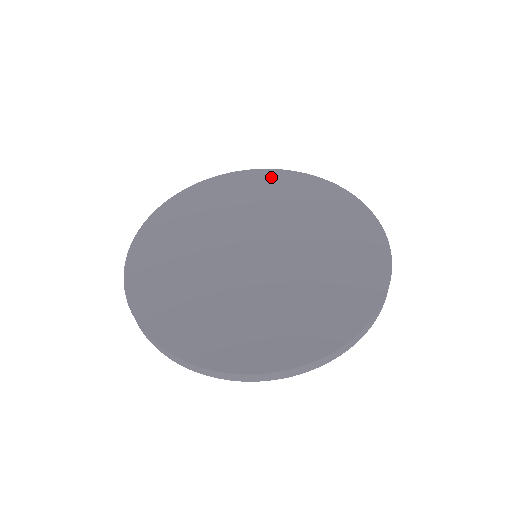
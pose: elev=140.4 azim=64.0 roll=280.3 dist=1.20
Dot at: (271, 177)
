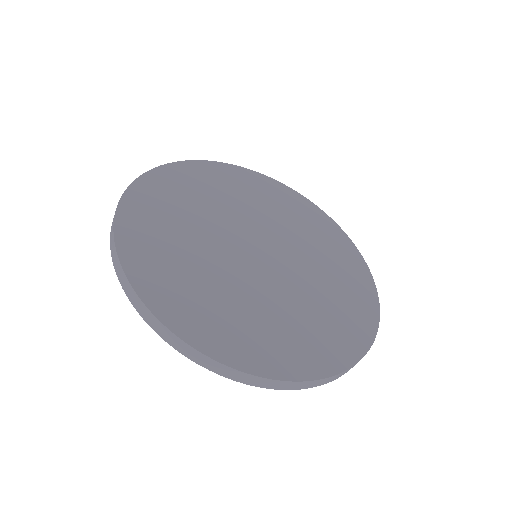
Dot at: (342, 241)
